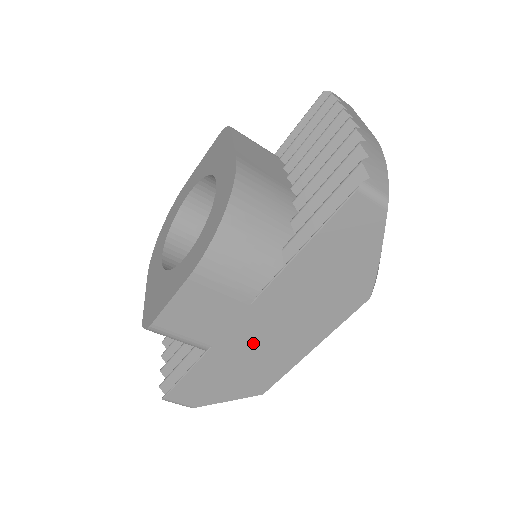
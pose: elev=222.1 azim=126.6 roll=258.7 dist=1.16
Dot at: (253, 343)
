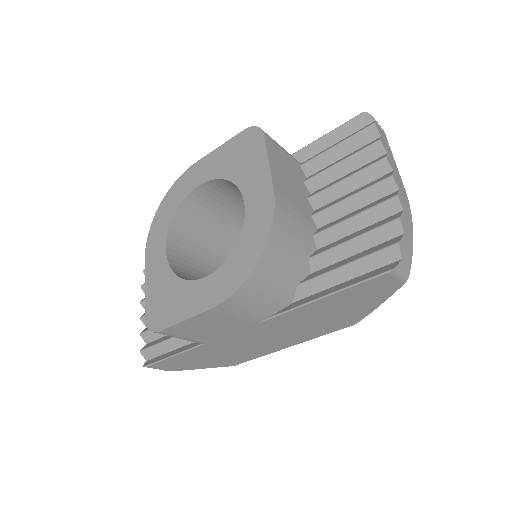
Dot at: (244, 342)
